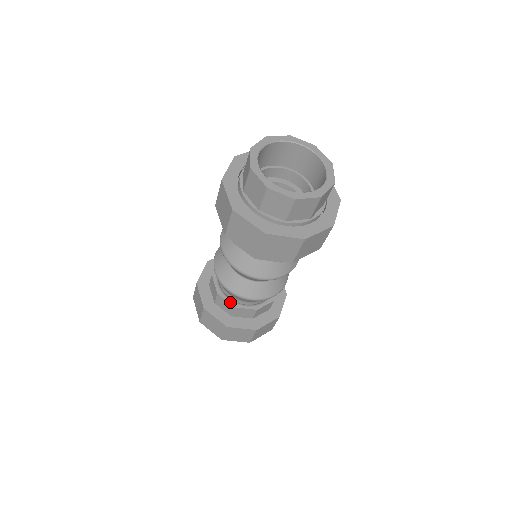
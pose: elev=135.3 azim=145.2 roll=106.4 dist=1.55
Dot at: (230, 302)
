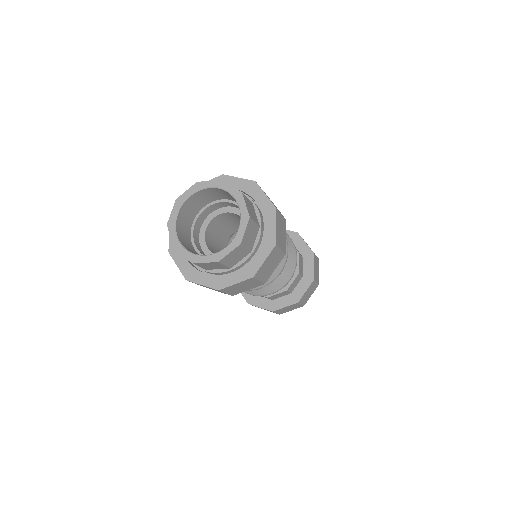
Dot at: occluded
